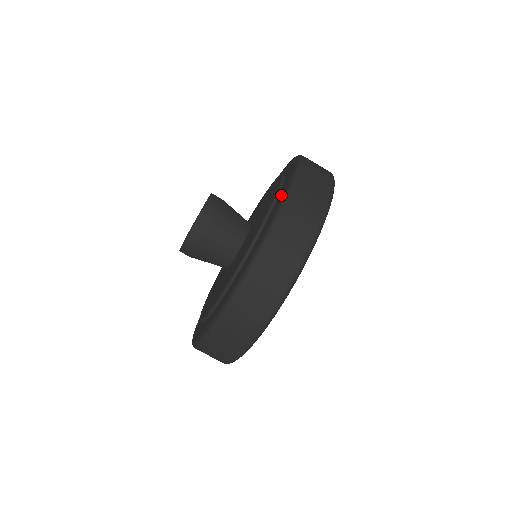
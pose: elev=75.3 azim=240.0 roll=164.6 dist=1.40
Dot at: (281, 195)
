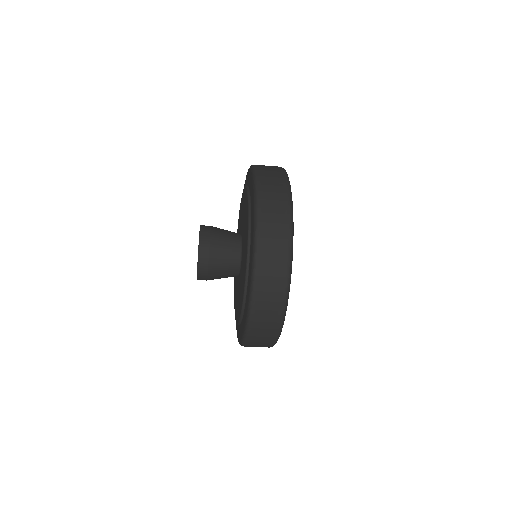
Dot at: (243, 325)
